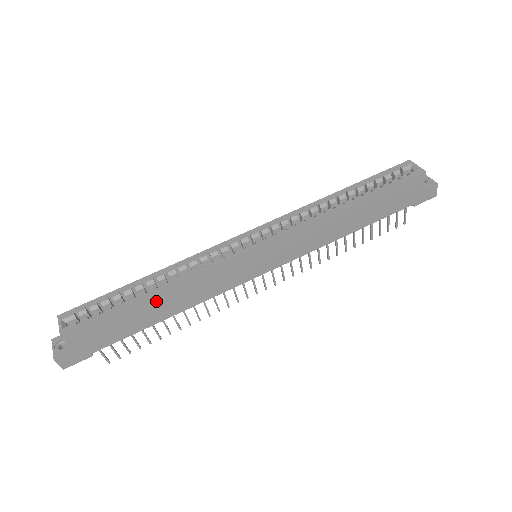
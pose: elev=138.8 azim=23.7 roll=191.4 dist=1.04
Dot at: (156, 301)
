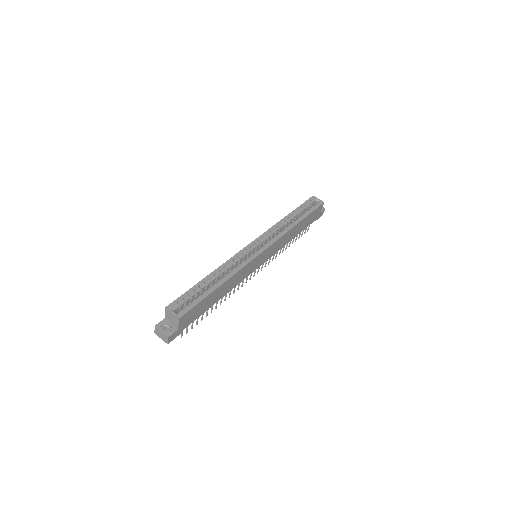
Dot at: (221, 289)
